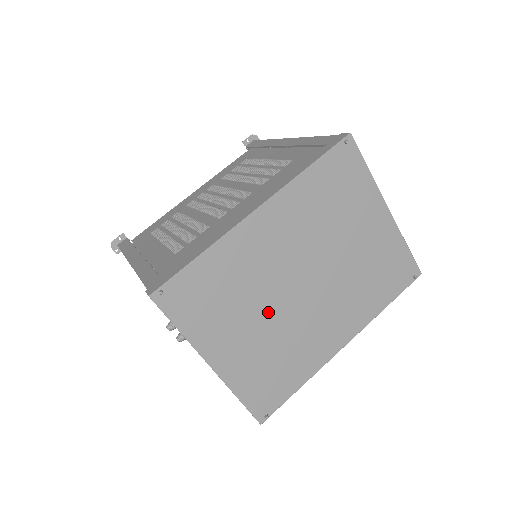
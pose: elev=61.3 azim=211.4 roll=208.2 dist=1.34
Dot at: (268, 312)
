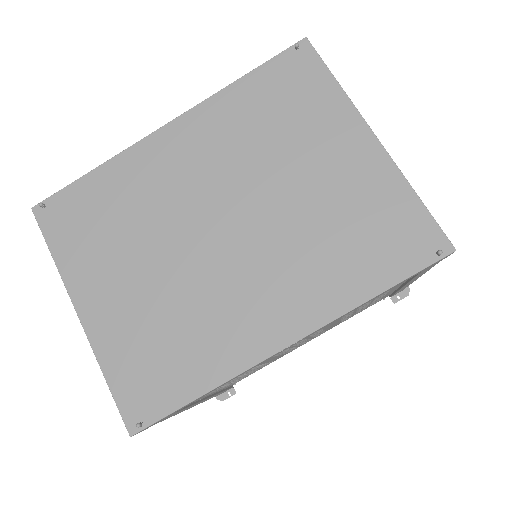
Dot at: (164, 257)
